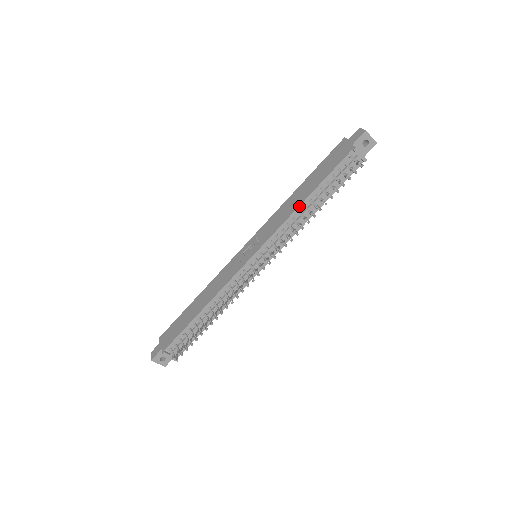
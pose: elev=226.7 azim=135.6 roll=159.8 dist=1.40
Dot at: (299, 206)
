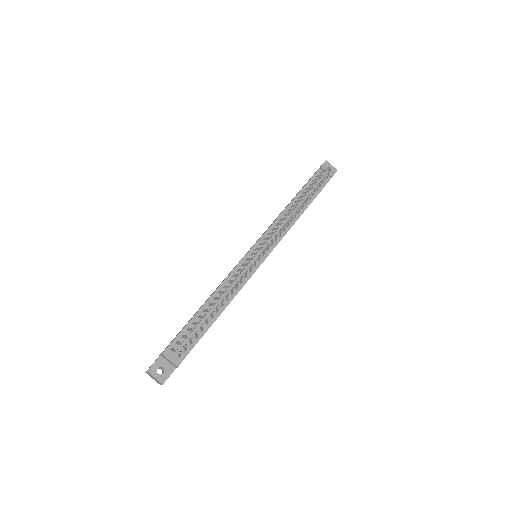
Dot at: (287, 206)
